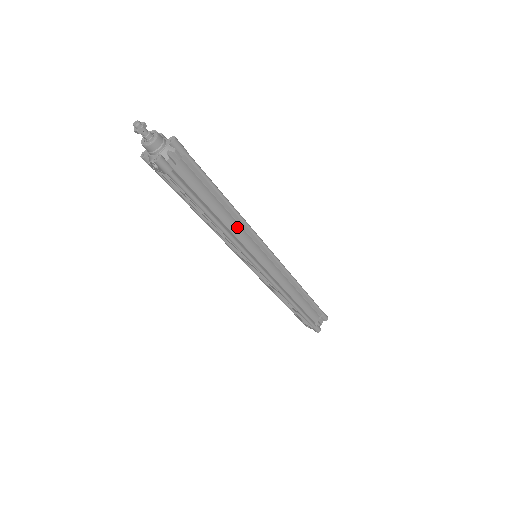
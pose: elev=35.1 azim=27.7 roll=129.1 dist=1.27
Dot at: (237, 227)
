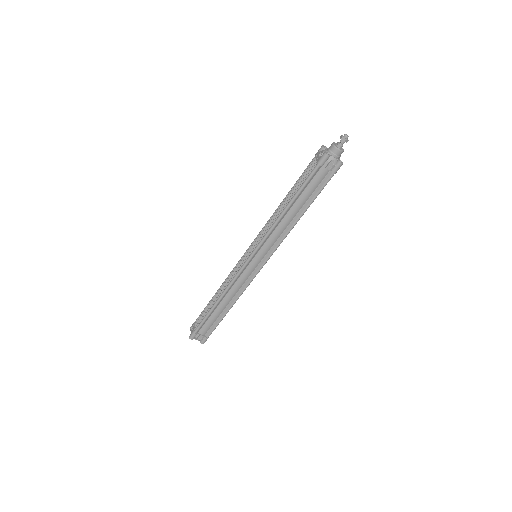
Dot at: (282, 230)
